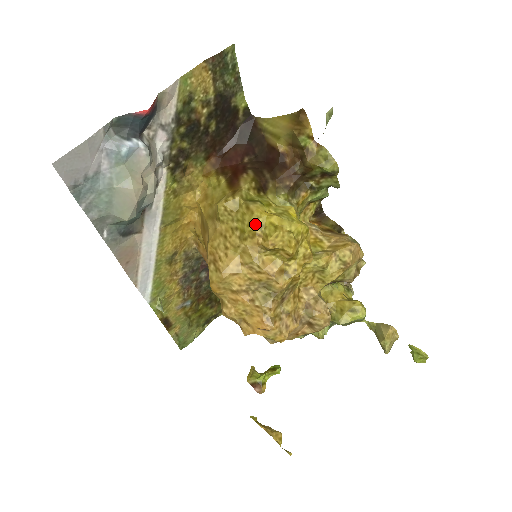
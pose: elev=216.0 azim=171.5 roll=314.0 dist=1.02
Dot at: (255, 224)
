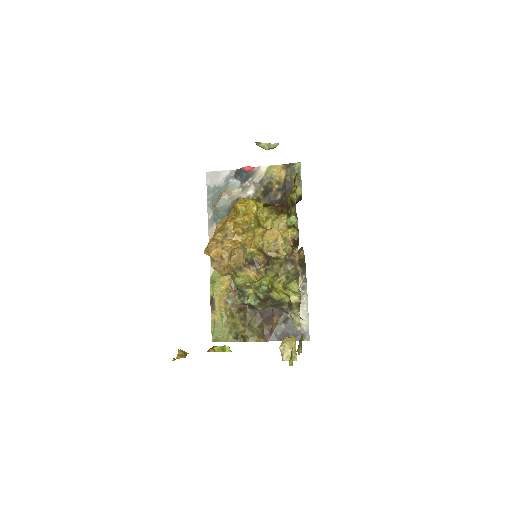
Dot at: occluded
